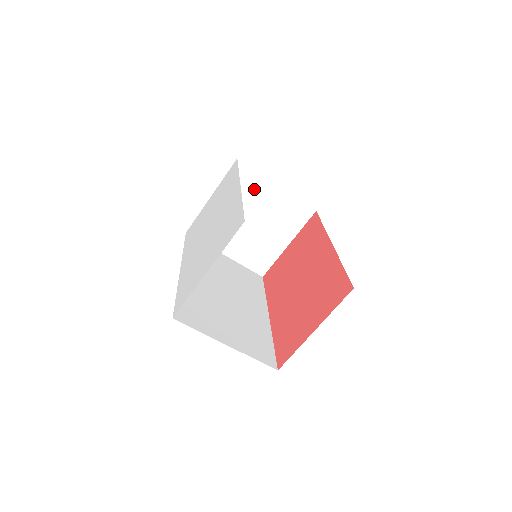
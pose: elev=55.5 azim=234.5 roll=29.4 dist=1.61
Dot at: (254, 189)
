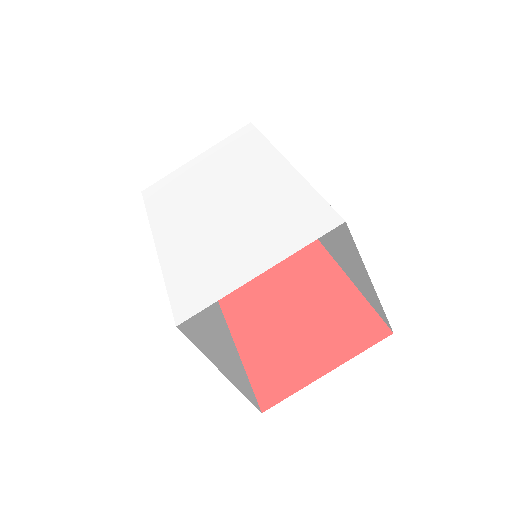
Dot at: occluded
